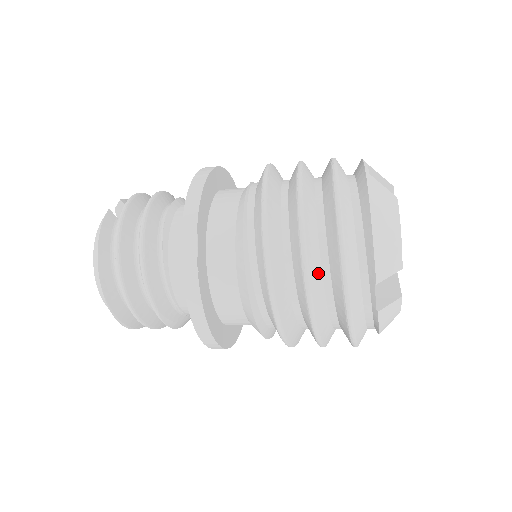
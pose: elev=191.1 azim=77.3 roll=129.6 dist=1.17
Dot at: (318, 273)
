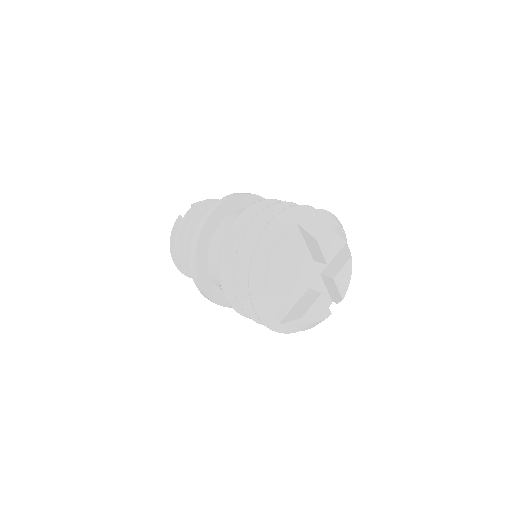
Dot at: (248, 294)
